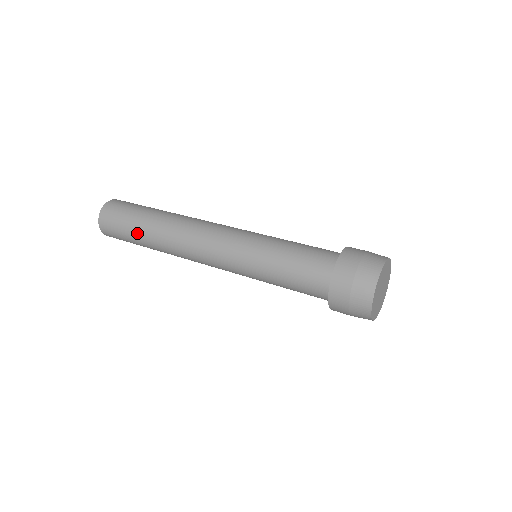
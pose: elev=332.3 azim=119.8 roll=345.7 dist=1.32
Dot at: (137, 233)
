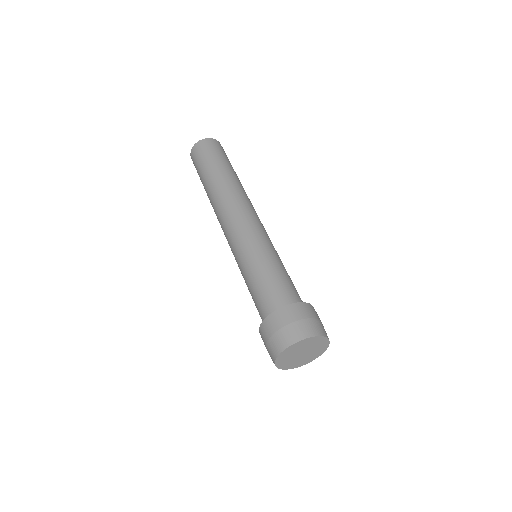
Dot at: (206, 173)
